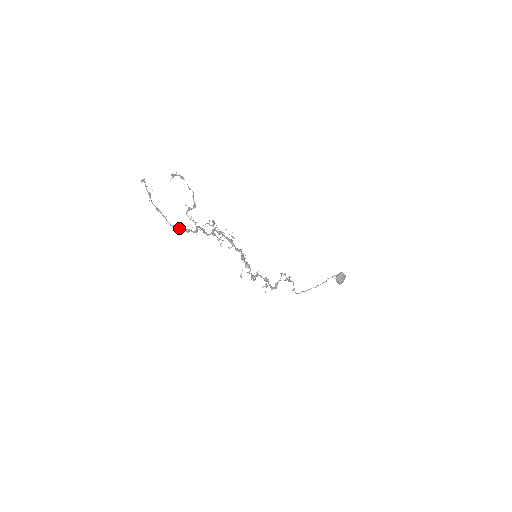
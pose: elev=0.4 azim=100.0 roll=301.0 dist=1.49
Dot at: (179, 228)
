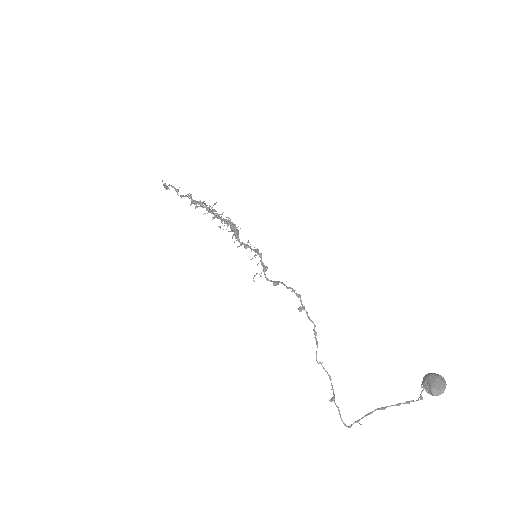
Dot at: (174, 188)
